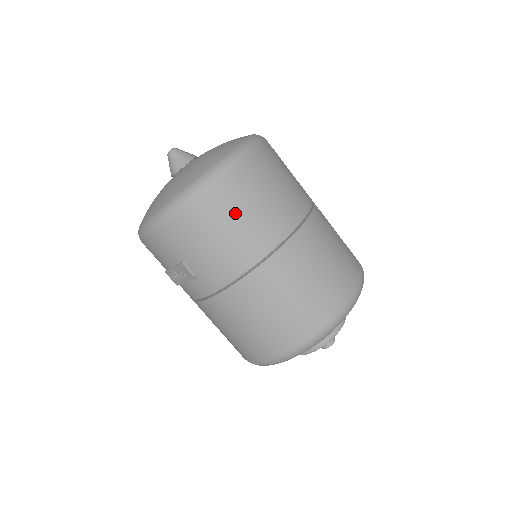
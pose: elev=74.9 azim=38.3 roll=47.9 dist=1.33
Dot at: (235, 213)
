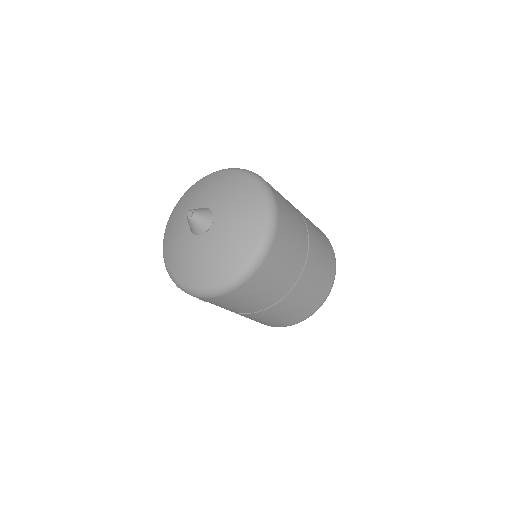
Dot at: (240, 301)
